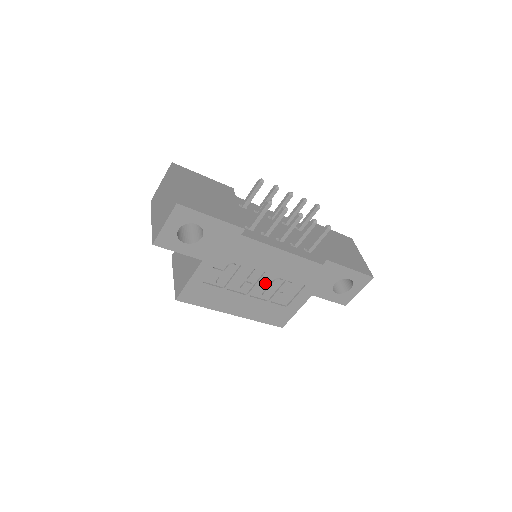
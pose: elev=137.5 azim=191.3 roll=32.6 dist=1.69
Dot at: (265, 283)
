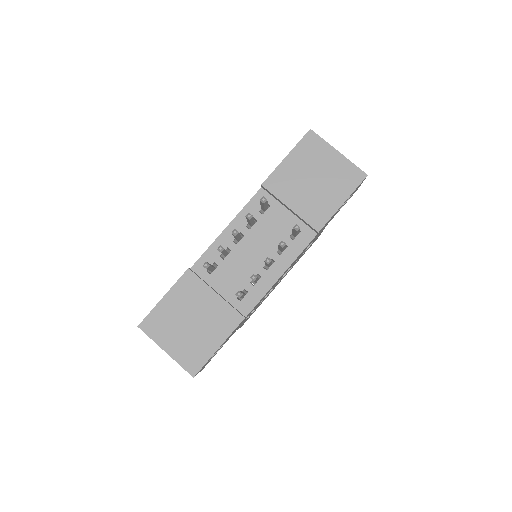
Dot at: occluded
